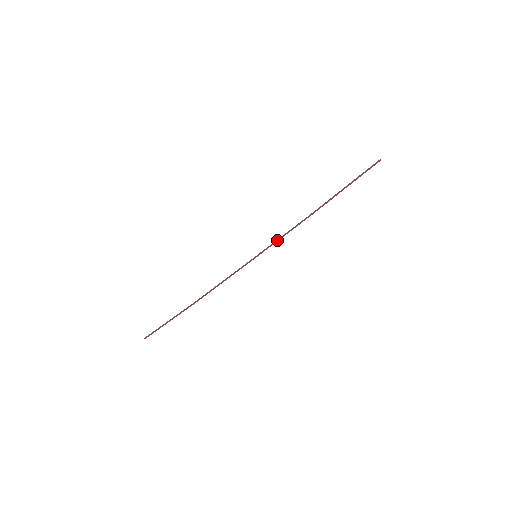
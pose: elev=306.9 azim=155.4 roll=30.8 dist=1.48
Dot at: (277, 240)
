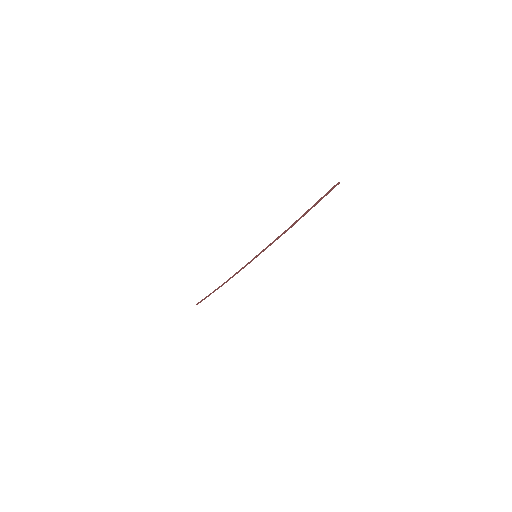
Dot at: (269, 245)
